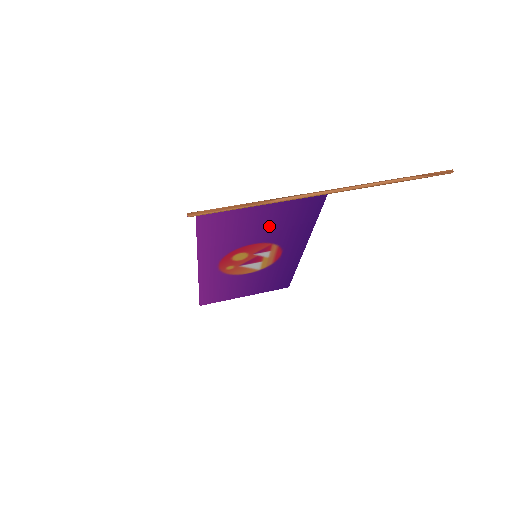
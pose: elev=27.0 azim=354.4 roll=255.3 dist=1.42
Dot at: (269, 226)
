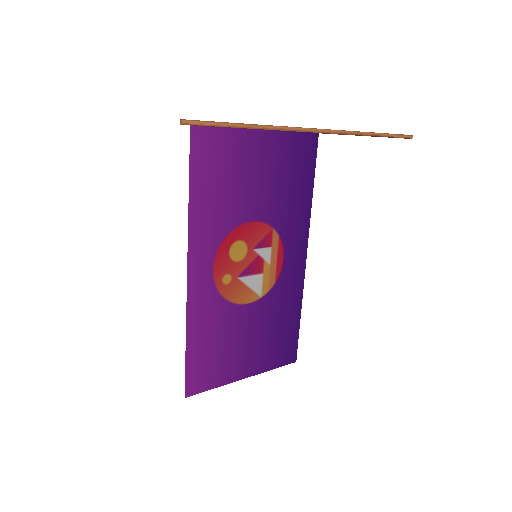
Dot at: (268, 183)
